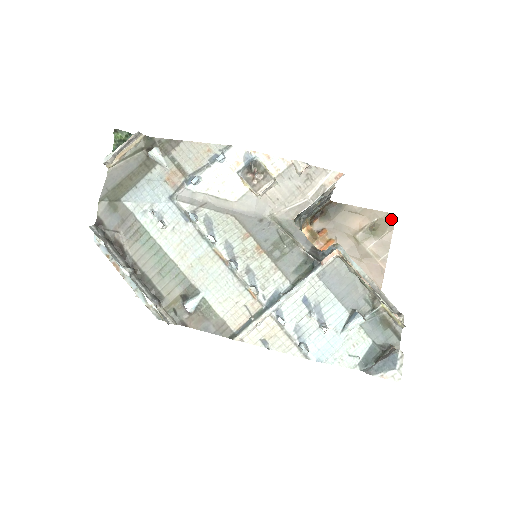
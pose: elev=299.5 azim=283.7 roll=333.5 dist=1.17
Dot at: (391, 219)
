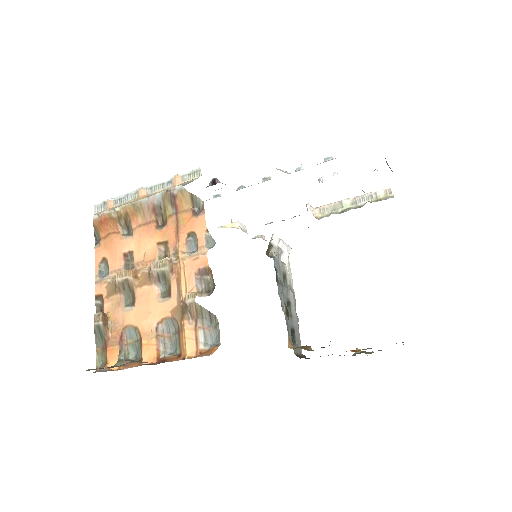
Dot at: occluded
